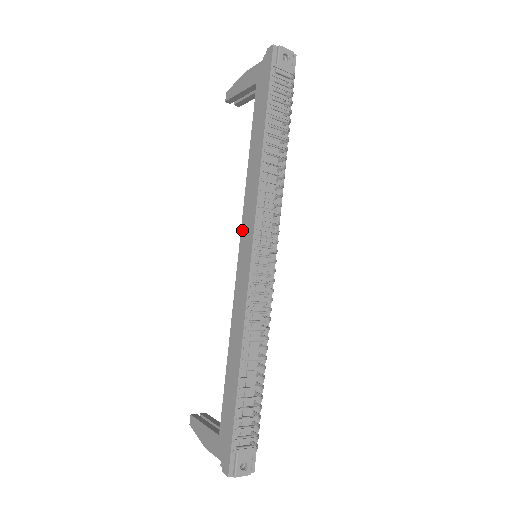
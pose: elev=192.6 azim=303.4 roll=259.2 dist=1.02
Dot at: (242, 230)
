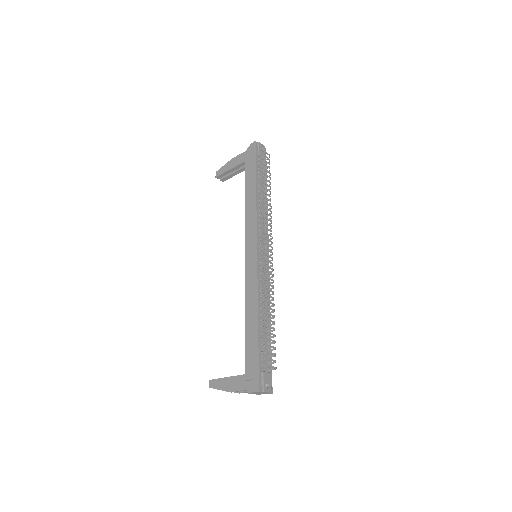
Dot at: (246, 240)
